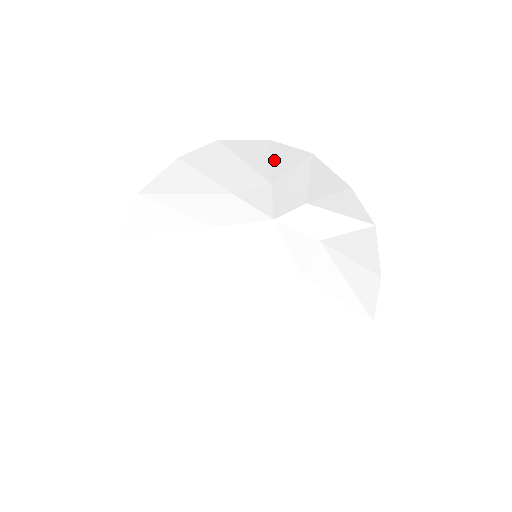
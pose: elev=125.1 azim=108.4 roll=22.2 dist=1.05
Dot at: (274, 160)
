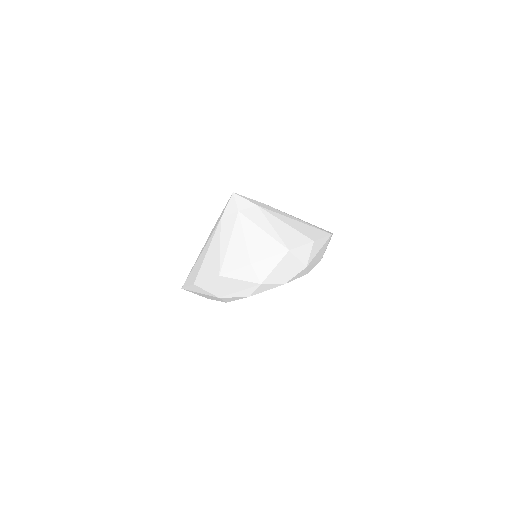
Dot at: occluded
